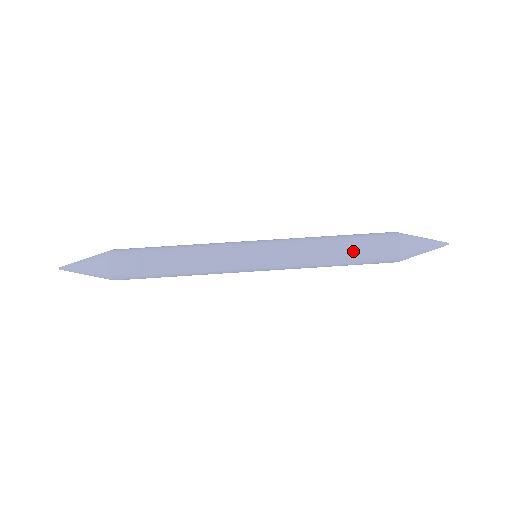
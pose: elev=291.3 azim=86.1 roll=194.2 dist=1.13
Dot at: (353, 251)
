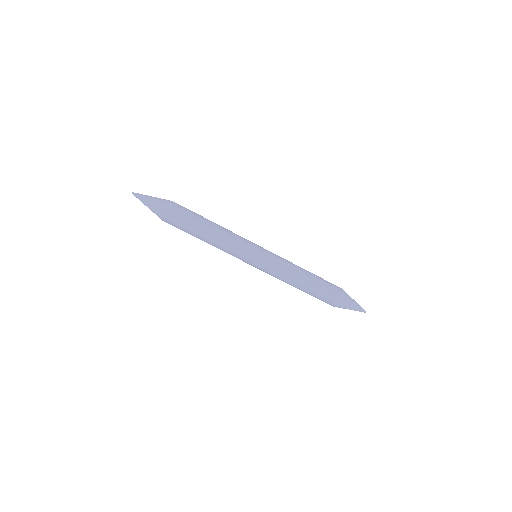
Dot at: (314, 286)
